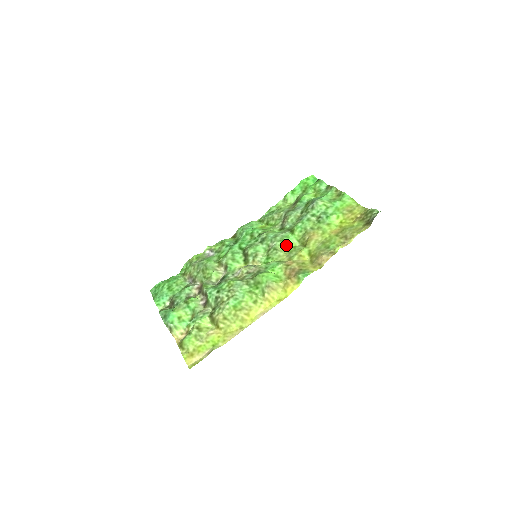
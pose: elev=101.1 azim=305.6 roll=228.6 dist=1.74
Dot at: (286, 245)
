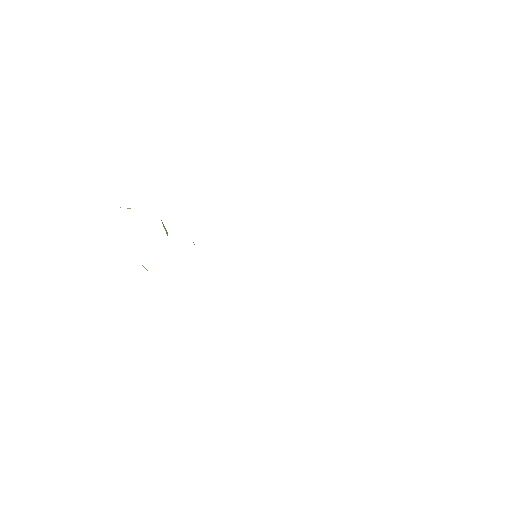
Dot at: occluded
